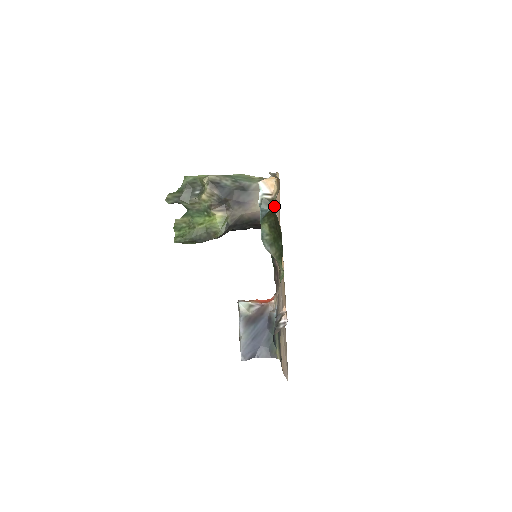
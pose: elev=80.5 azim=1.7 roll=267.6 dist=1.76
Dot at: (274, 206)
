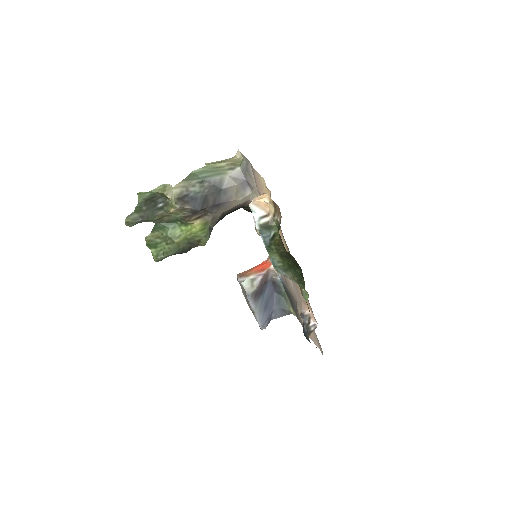
Dot at: (277, 230)
